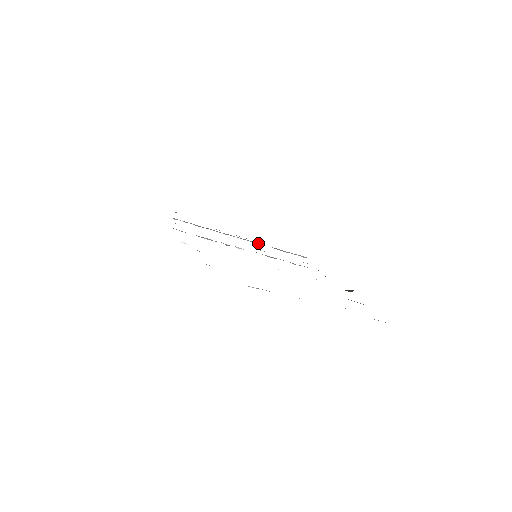
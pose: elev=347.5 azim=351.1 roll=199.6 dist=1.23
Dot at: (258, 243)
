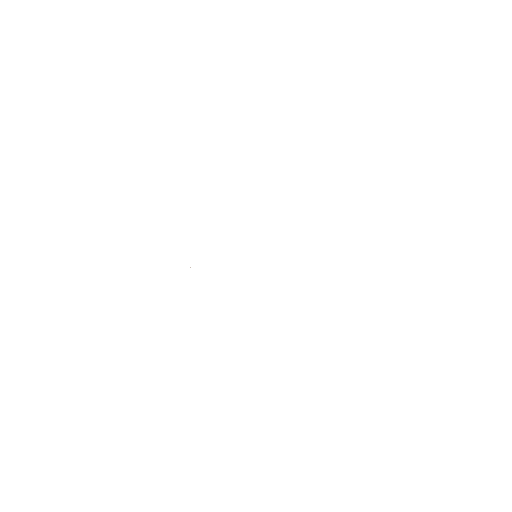
Dot at: occluded
